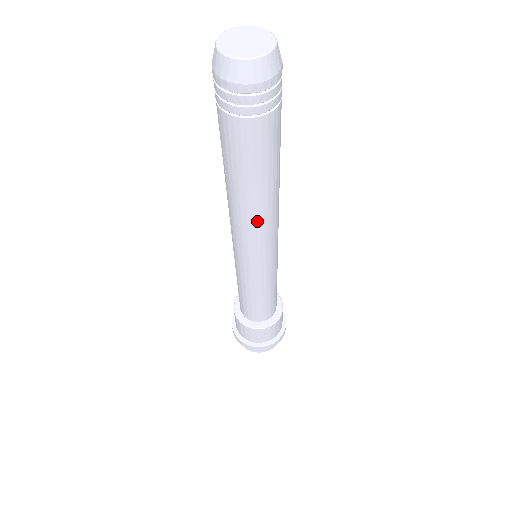
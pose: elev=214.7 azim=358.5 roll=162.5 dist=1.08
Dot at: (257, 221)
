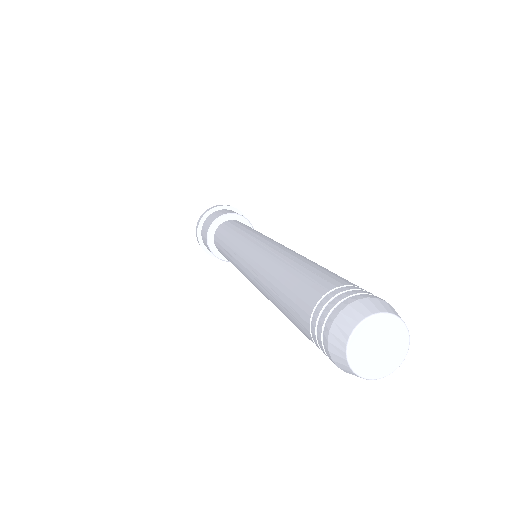
Dot at: occluded
